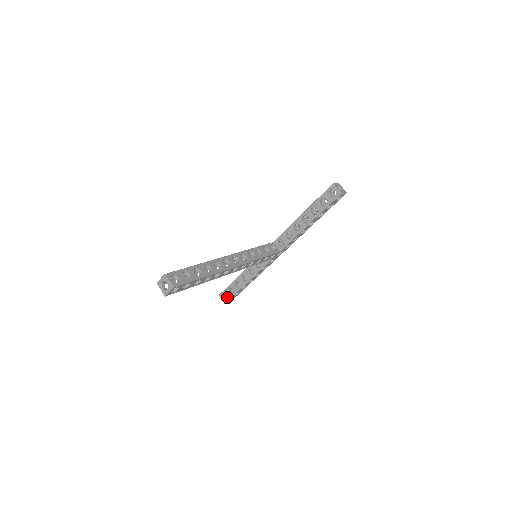
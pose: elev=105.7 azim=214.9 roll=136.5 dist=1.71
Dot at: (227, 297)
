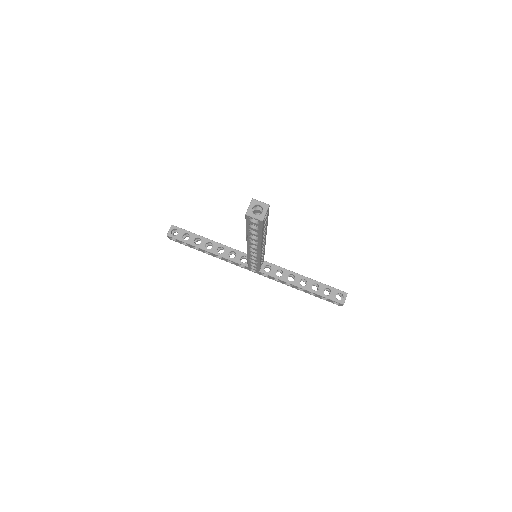
Dot at: (176, 235)
